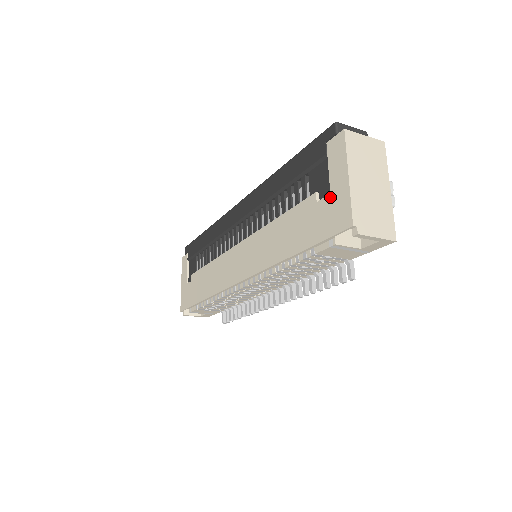
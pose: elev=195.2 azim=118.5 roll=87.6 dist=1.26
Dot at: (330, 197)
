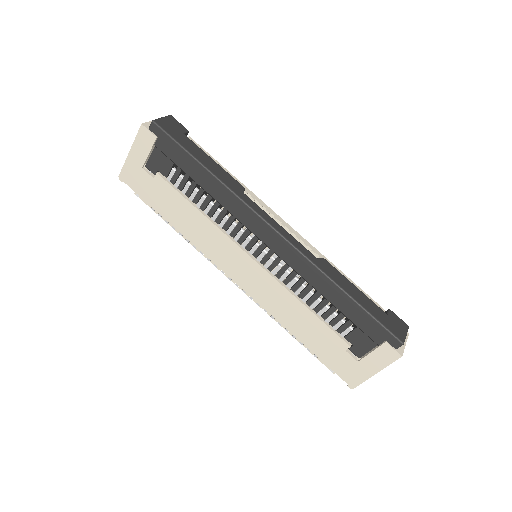
Dot at: (356, 363)
